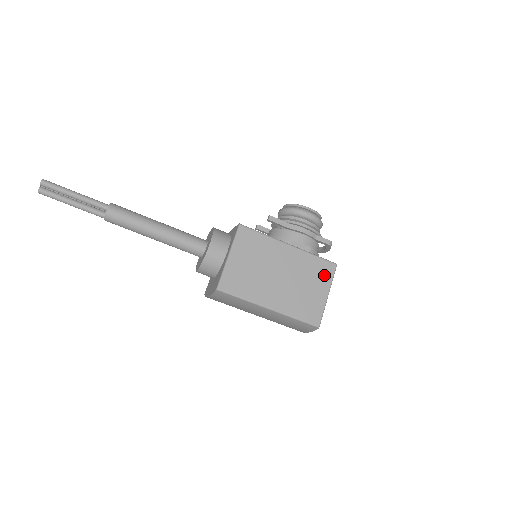
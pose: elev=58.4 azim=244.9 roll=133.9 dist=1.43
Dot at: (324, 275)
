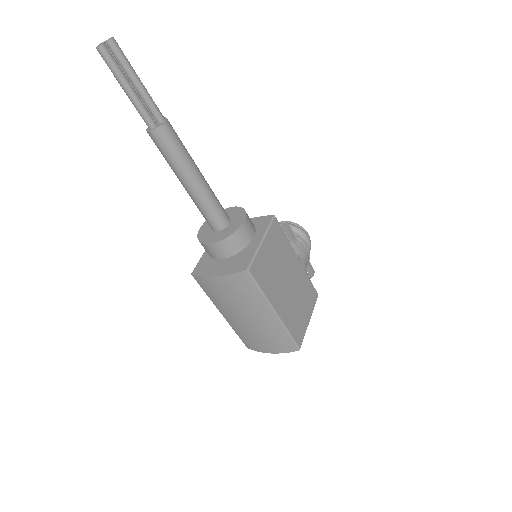
Dot at: (311, 300)
